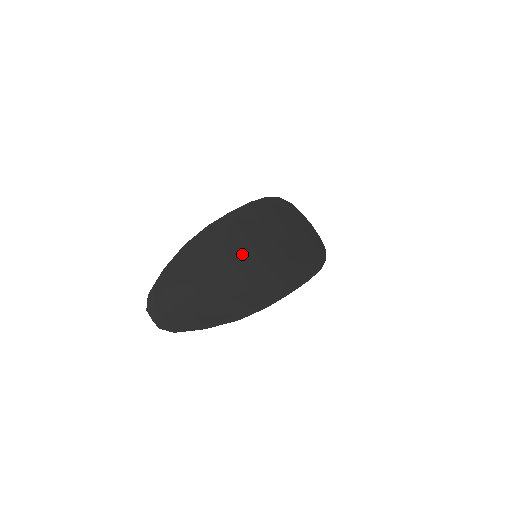
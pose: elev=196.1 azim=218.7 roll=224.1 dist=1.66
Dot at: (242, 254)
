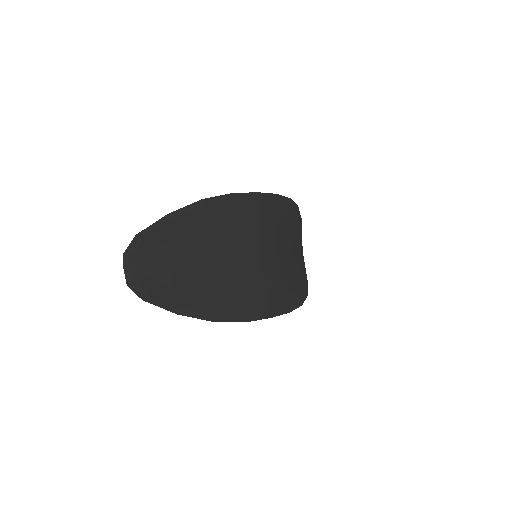
Dot at: (247, 246)
